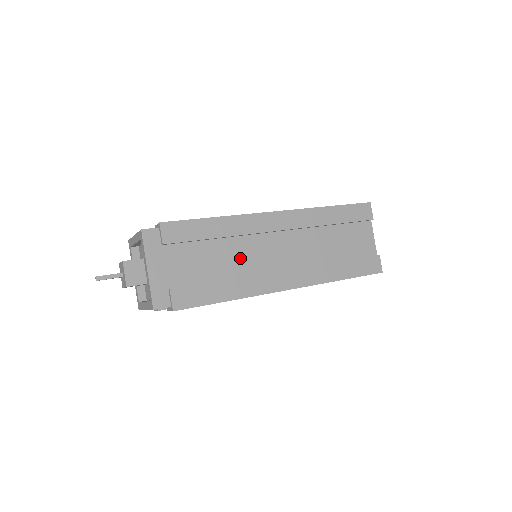
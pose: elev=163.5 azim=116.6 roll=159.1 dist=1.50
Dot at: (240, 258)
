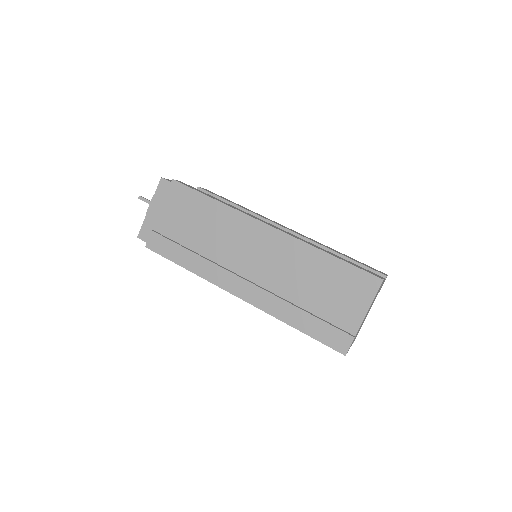
Dot at: (216, 243)
